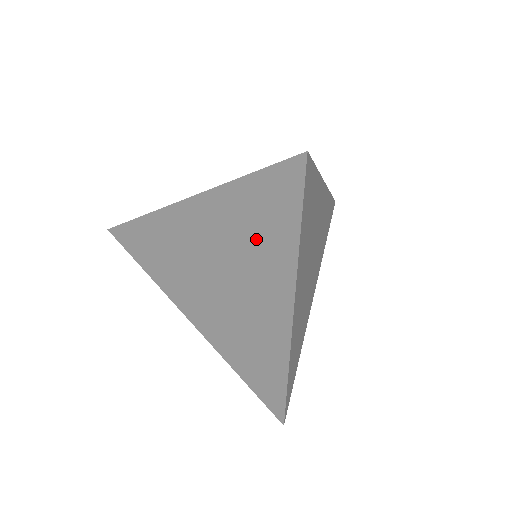
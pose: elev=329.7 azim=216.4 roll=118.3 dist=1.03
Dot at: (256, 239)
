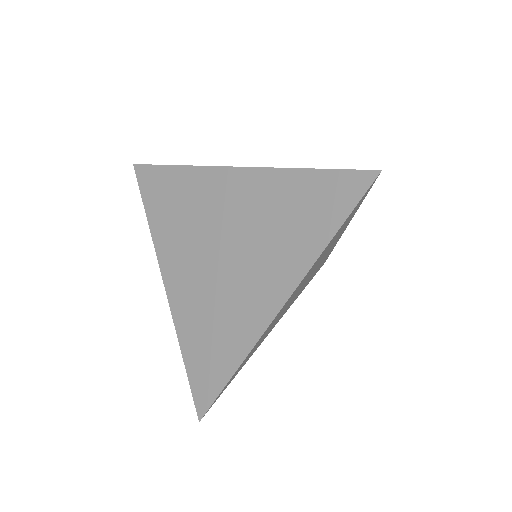
Dot at: (286, 227)
